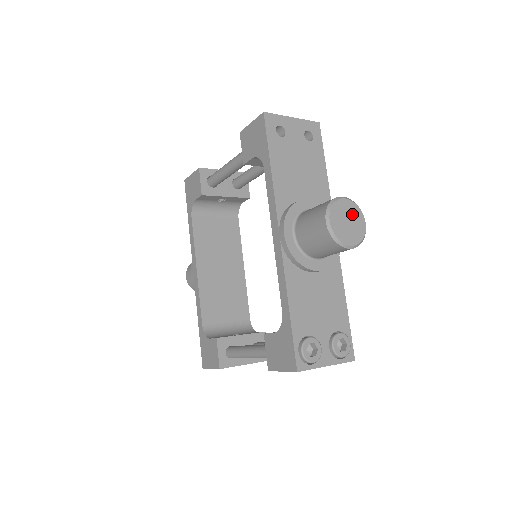
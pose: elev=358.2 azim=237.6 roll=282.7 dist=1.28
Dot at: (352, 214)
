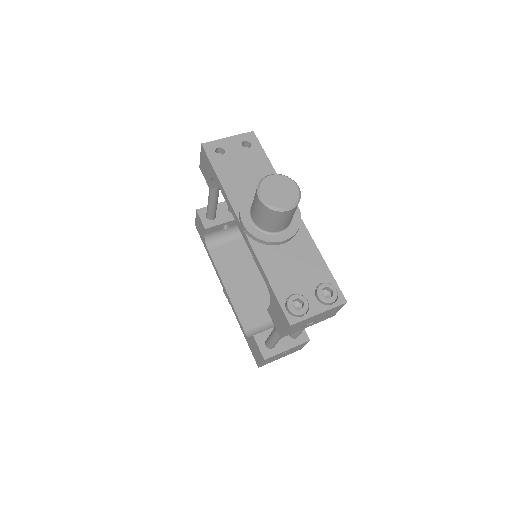
Dot at: (282, 184)
